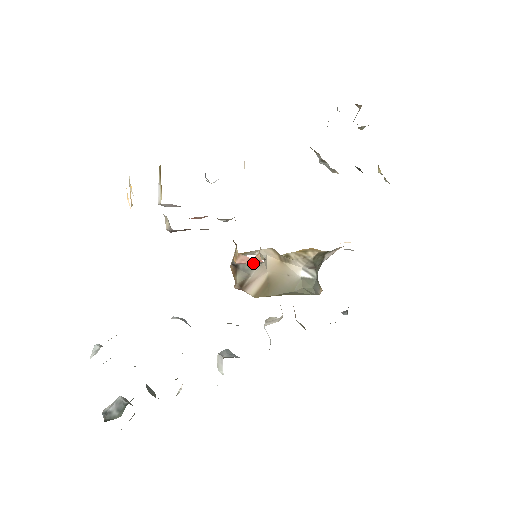
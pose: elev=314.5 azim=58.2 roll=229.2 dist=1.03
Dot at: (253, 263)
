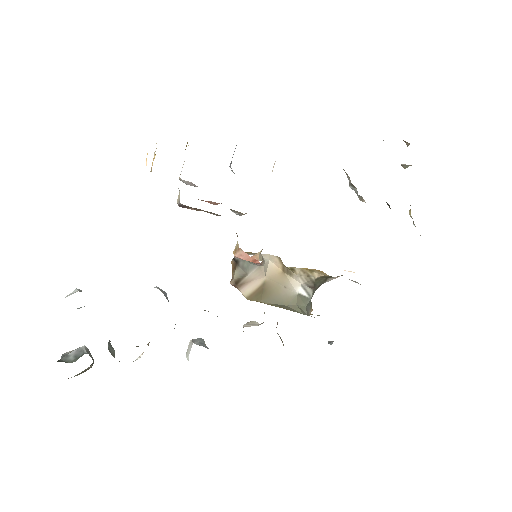
Dot at: (252, 263)
